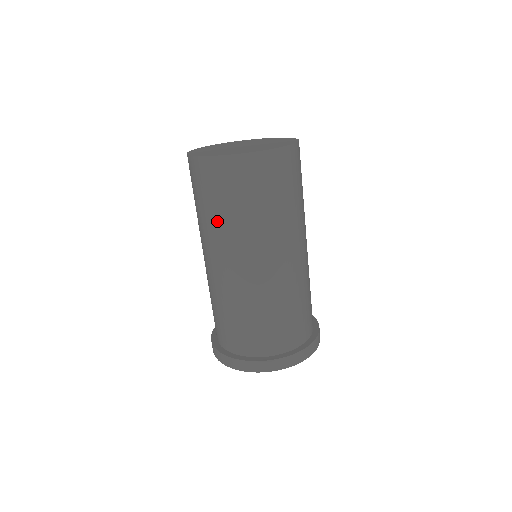
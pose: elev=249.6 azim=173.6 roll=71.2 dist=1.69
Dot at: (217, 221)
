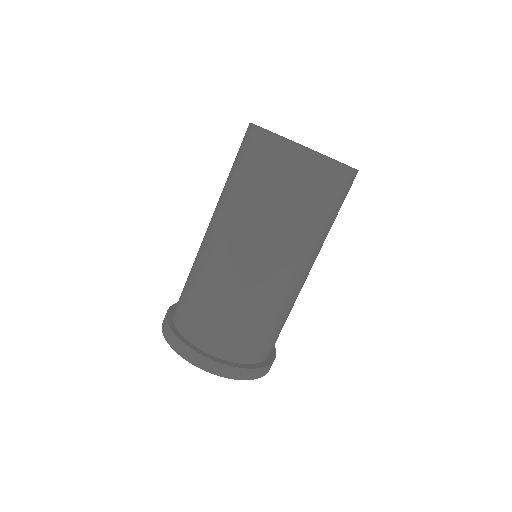
Dot at: (252, 203)
